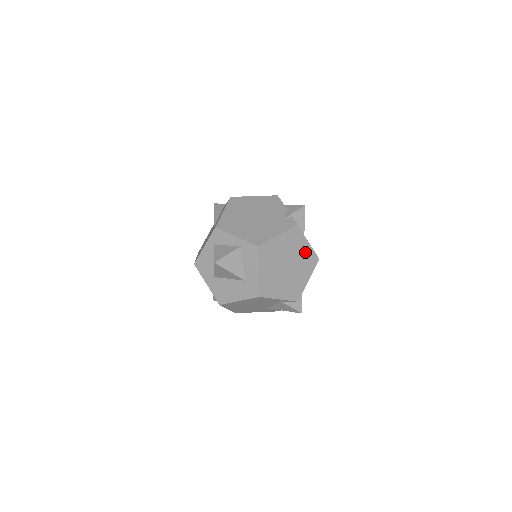
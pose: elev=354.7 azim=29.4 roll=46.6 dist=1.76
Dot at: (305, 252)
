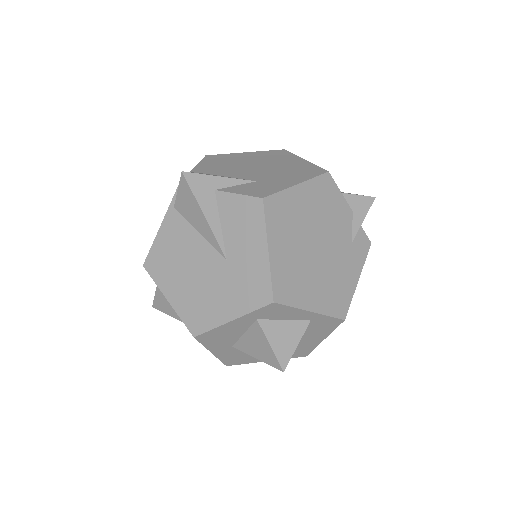
Dot at: occluded
